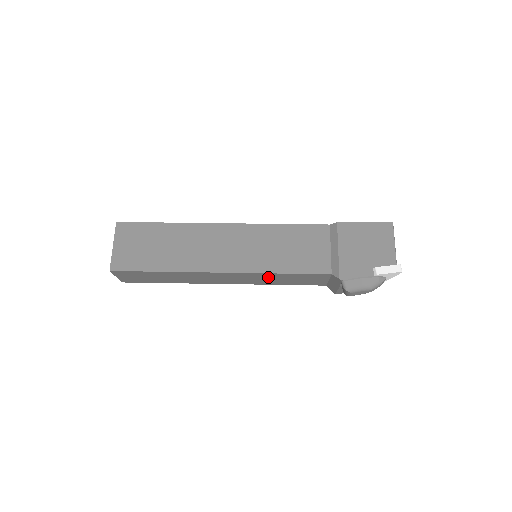
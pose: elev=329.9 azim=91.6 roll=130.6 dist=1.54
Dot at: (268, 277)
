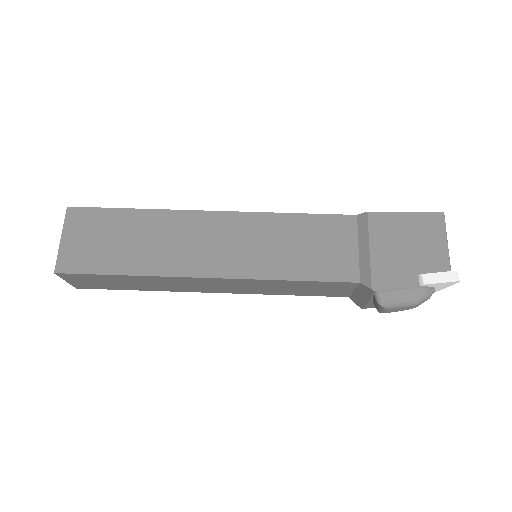
Dot at: (272, 285)
